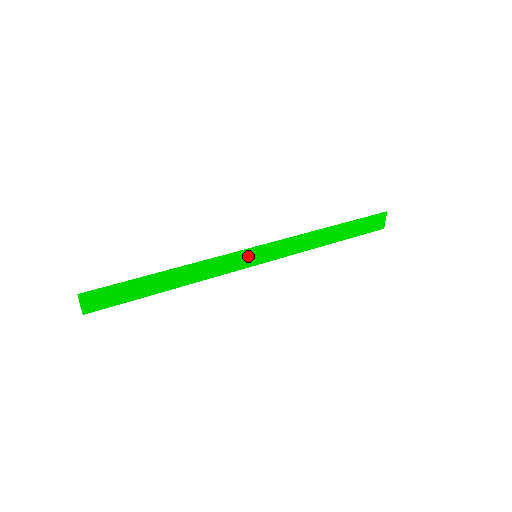
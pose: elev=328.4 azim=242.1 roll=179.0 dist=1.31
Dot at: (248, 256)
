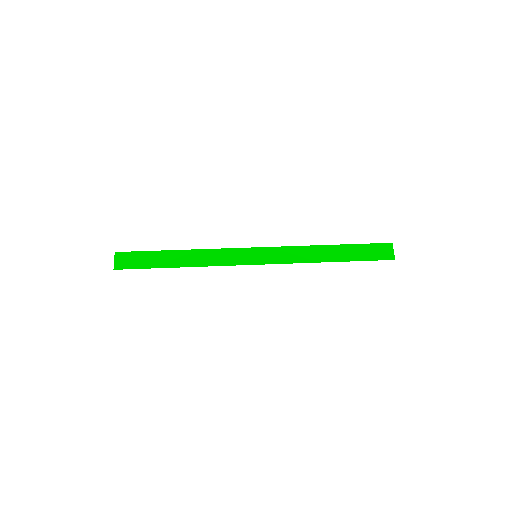
Dot at: (249, 254)
